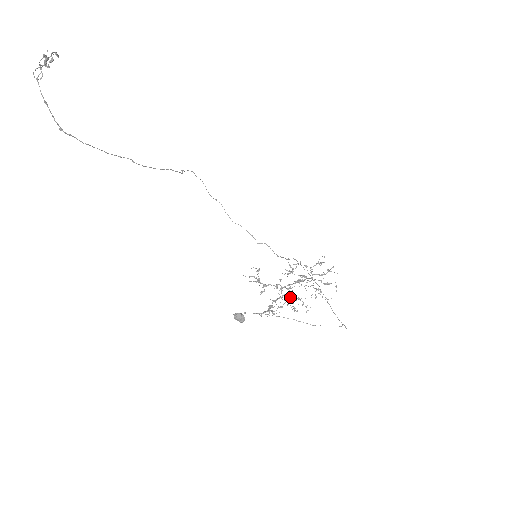
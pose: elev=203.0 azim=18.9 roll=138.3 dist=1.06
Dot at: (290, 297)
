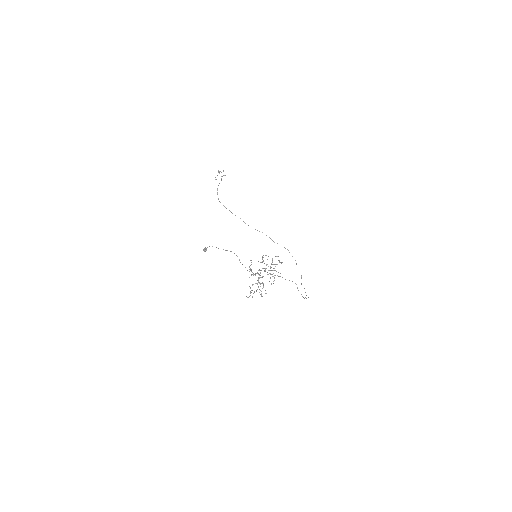
Dot at: (260, 283)
